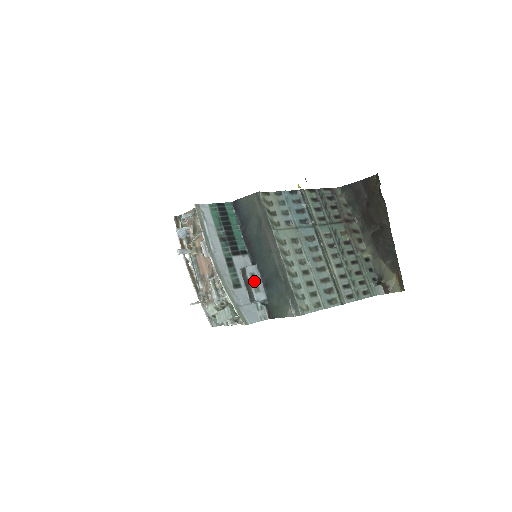
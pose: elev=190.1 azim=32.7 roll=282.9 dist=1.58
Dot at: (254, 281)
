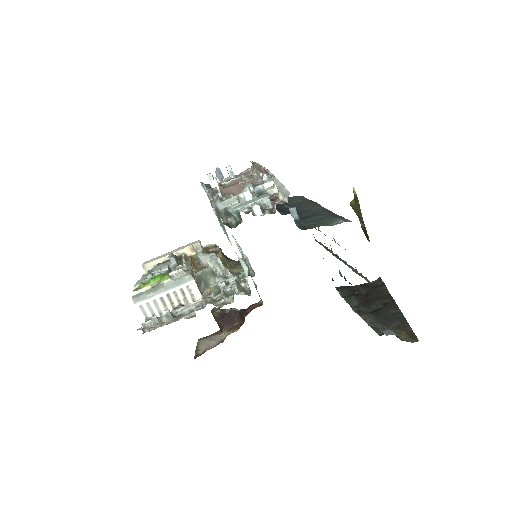
Dot at: occluded
